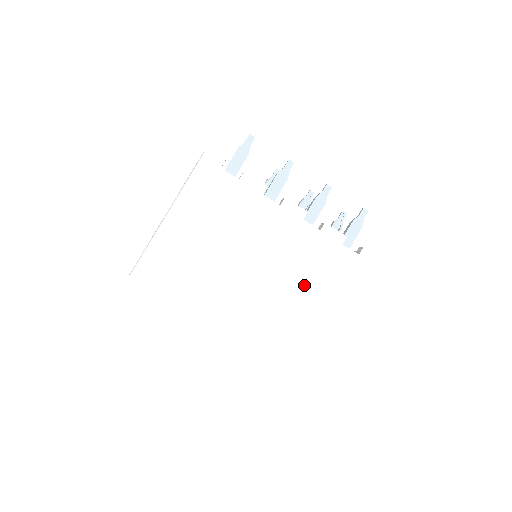
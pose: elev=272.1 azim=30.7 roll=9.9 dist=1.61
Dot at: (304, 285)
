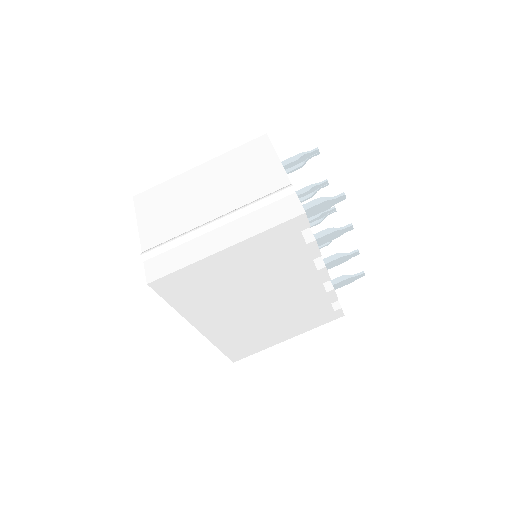
Dot at: (282, 318)
